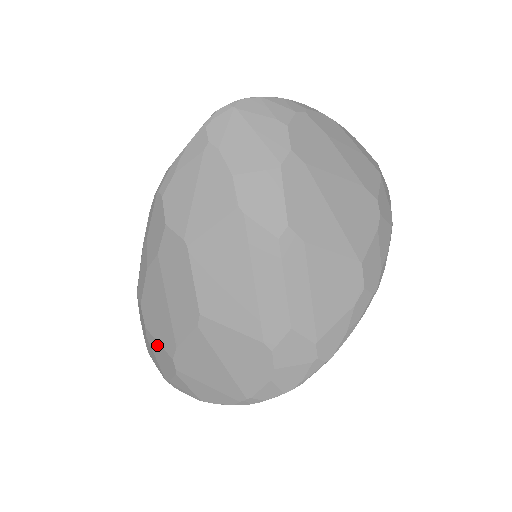
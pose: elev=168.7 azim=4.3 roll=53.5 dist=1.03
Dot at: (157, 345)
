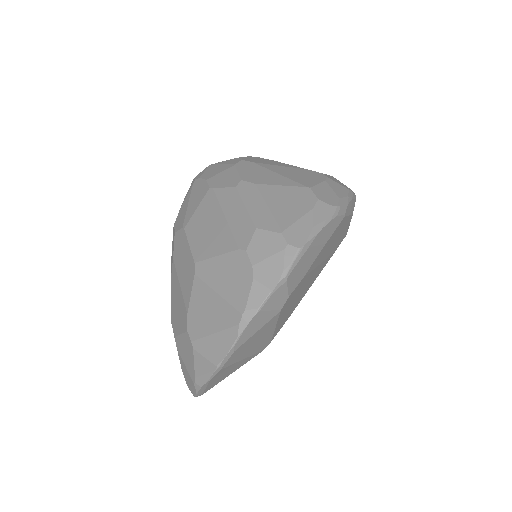
Dot at: (181, 340)
